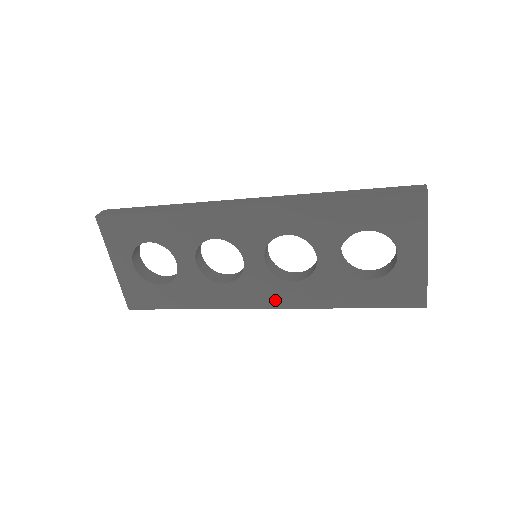
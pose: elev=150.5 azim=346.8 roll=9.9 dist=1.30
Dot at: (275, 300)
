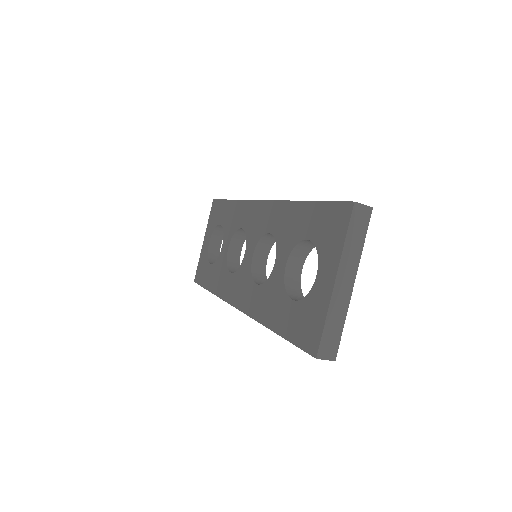
Dot at: (243, 301)
